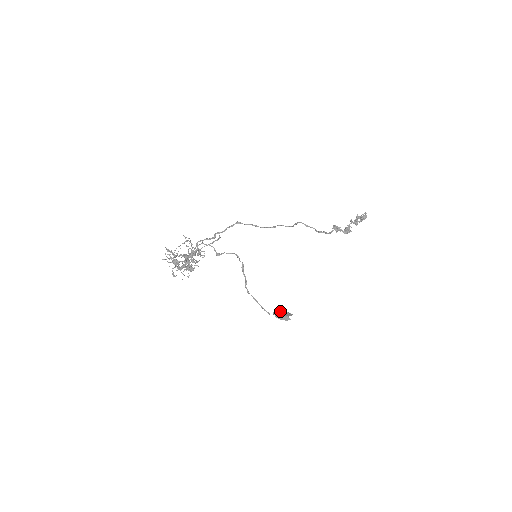
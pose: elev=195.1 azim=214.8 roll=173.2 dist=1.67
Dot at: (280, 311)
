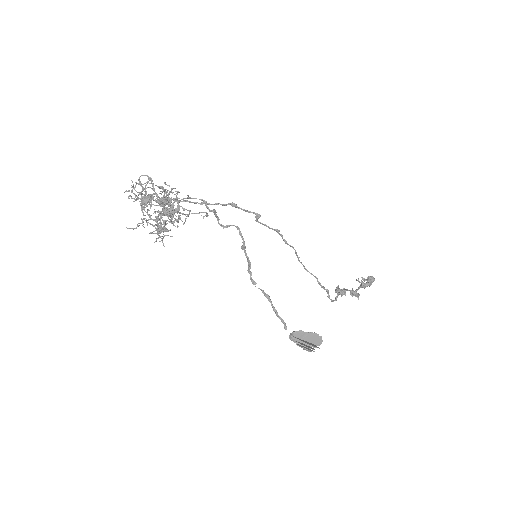
Dot at: (301, 331)
